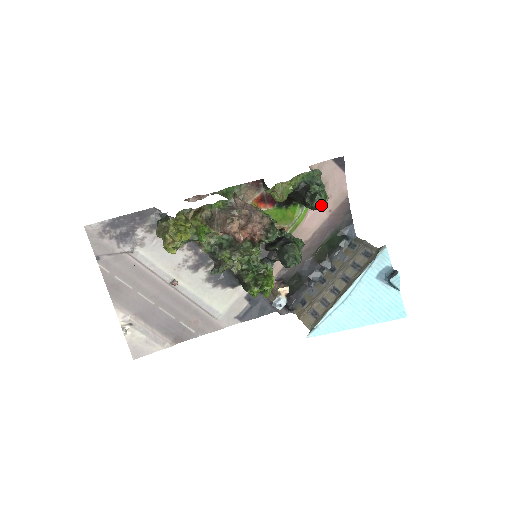
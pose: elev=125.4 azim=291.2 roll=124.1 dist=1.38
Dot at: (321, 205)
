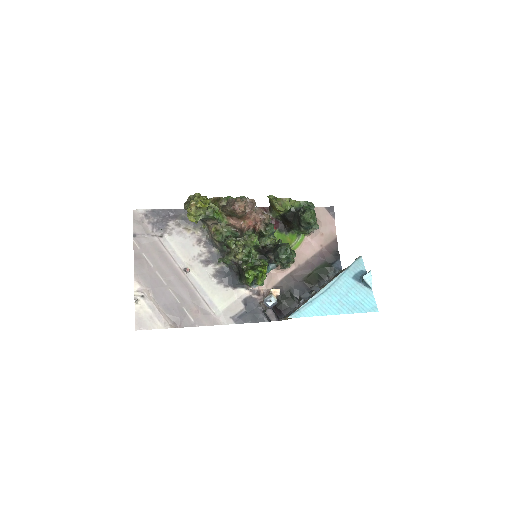
Dot at: (311, 219)
